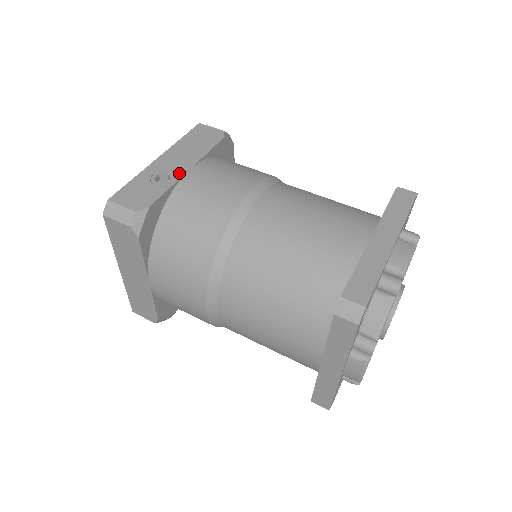
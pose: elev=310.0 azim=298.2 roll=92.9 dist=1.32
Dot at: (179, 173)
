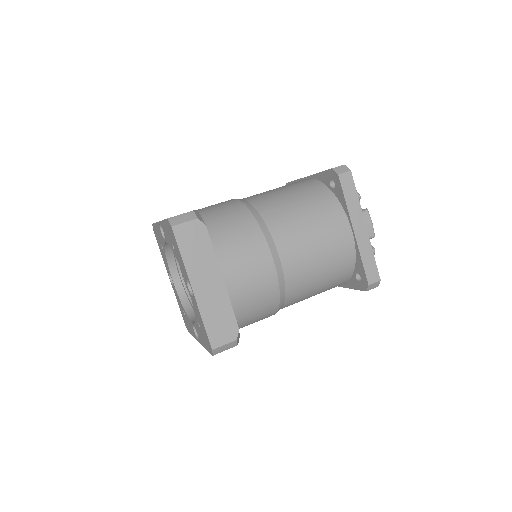
Dot at: occluded
